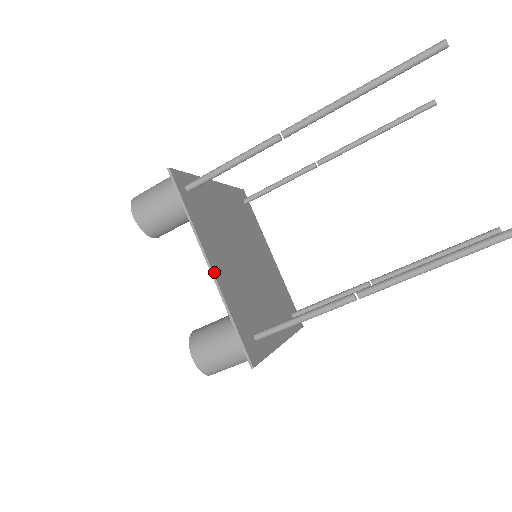
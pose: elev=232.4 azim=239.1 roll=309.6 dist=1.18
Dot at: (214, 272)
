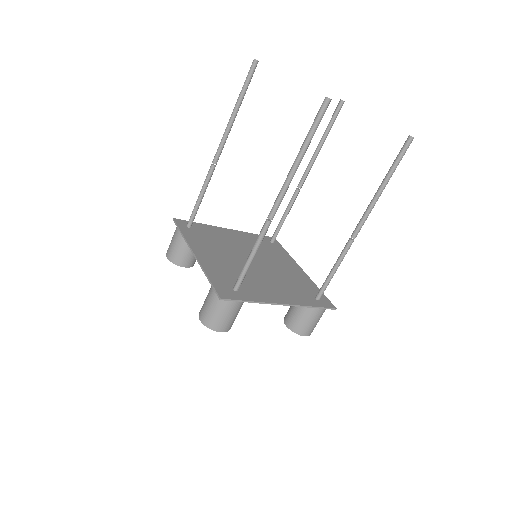
Dot at: (197, 257)
